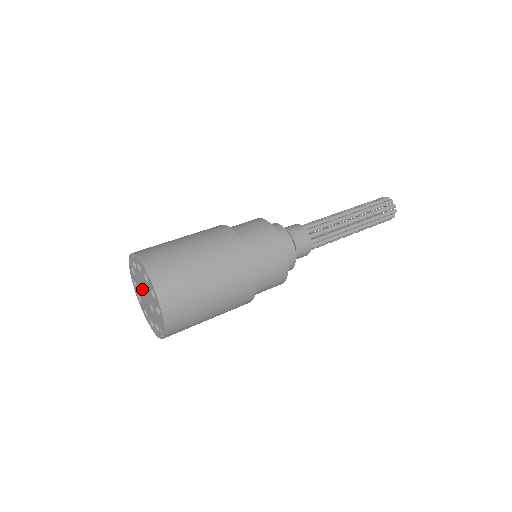
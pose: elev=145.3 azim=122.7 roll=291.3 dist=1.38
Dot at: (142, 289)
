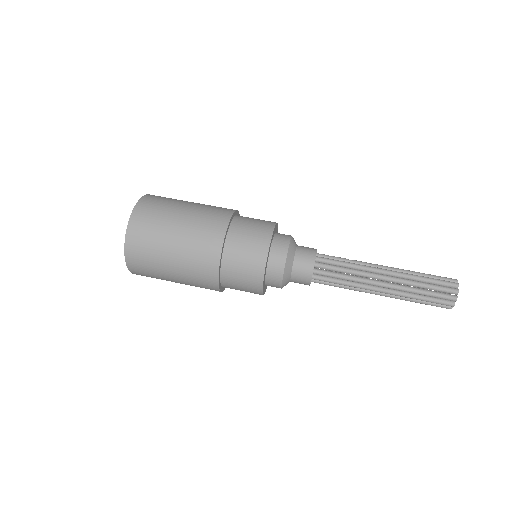
Dot at: occluded
